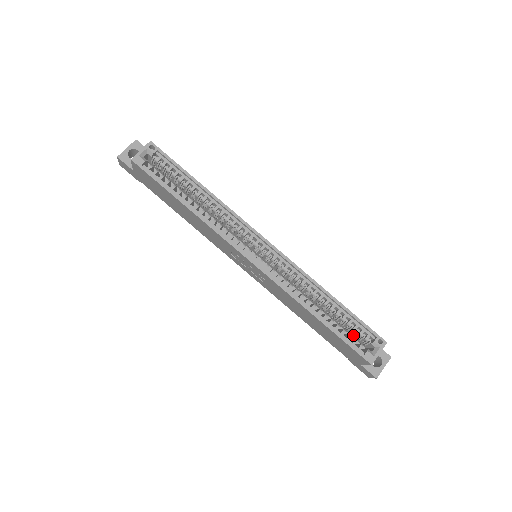
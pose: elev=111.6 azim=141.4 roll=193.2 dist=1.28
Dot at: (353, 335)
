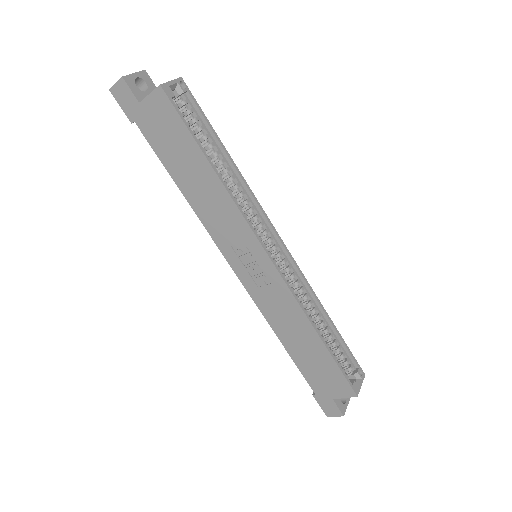
Dot at: occluded
